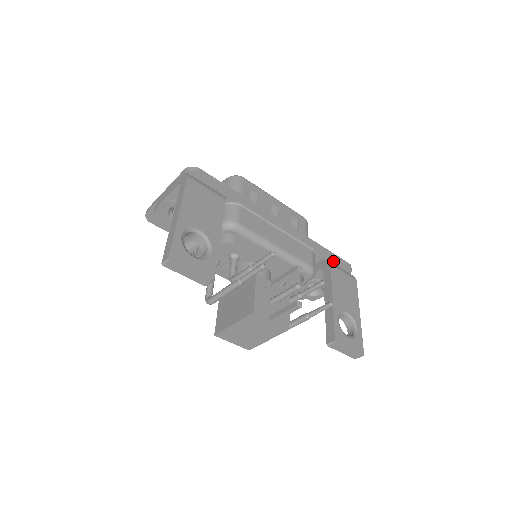
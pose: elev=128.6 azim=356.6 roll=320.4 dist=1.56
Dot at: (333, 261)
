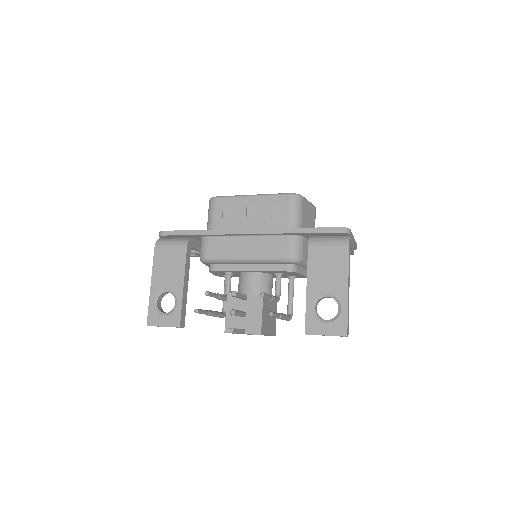
Dot at: (319, 234)
